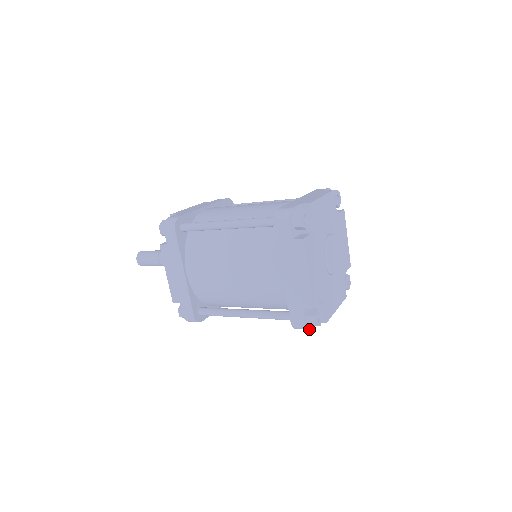
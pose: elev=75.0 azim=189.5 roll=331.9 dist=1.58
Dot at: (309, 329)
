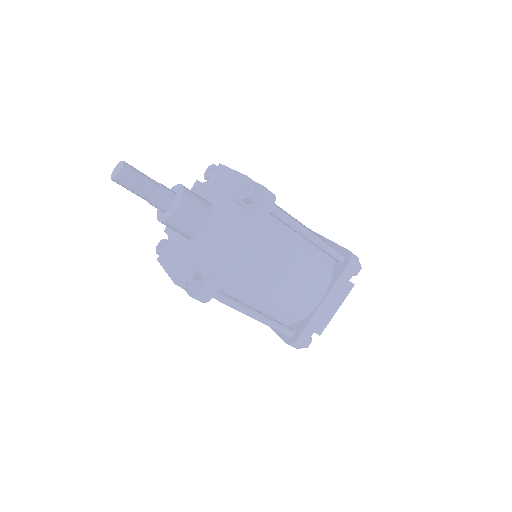
Dot at: (298, 348)
